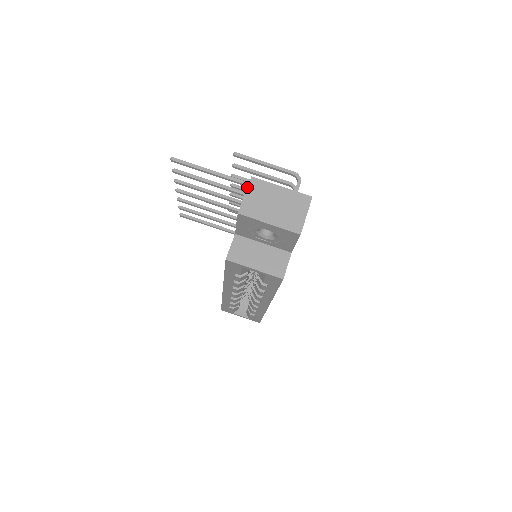
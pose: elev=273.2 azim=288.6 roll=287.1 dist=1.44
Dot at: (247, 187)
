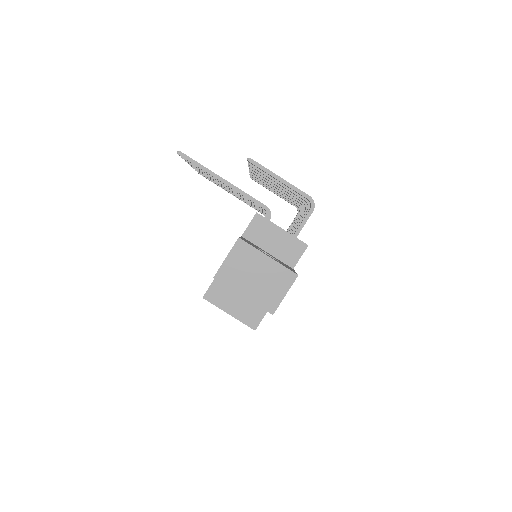
Dot at: (231, 249)
